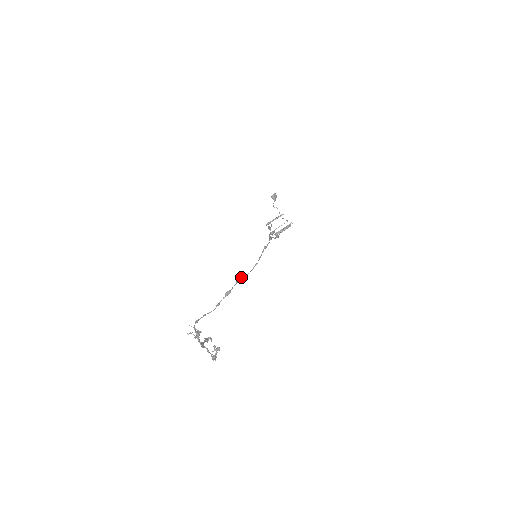
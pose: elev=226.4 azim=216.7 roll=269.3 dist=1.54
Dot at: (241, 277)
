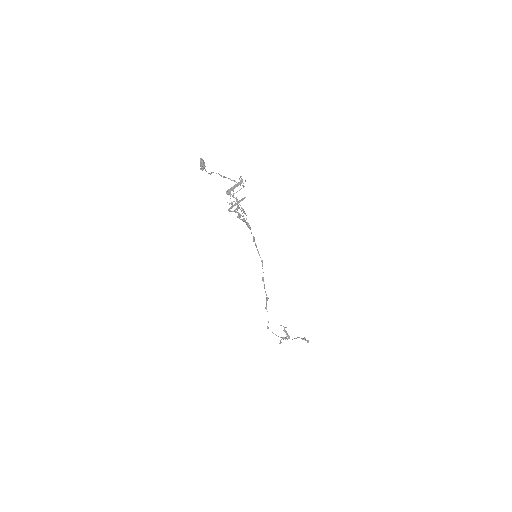
Dot at: occluded
